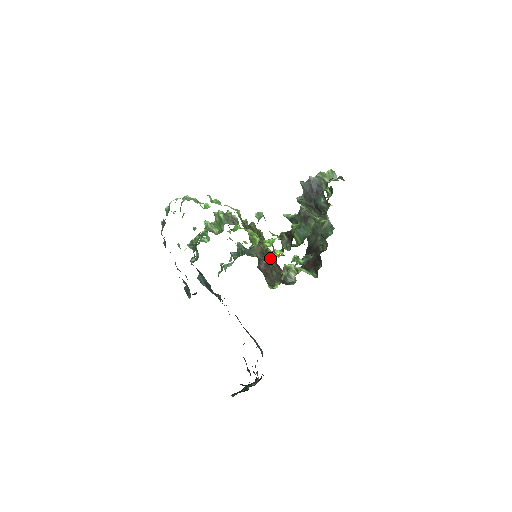
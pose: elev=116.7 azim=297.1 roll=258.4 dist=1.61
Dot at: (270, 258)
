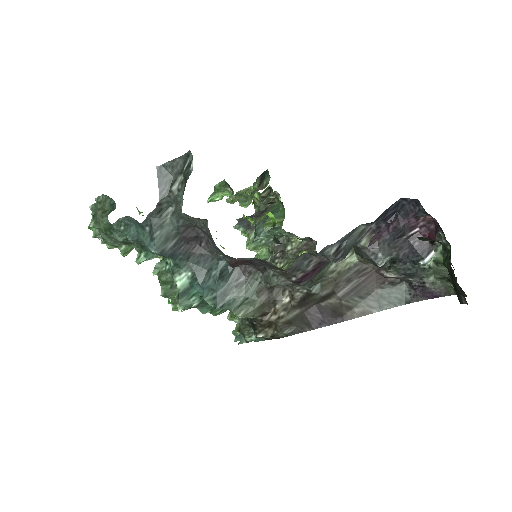
Dot at: occluded
